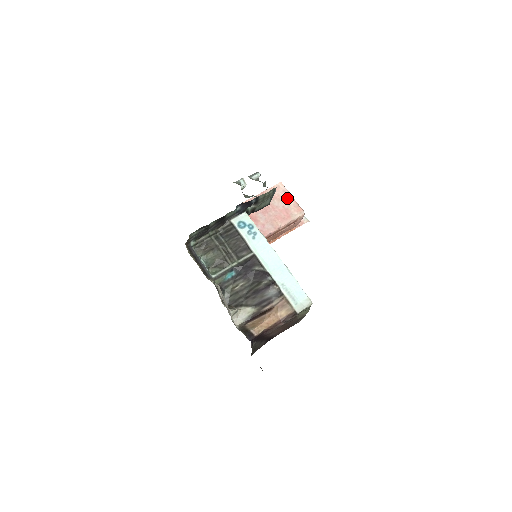
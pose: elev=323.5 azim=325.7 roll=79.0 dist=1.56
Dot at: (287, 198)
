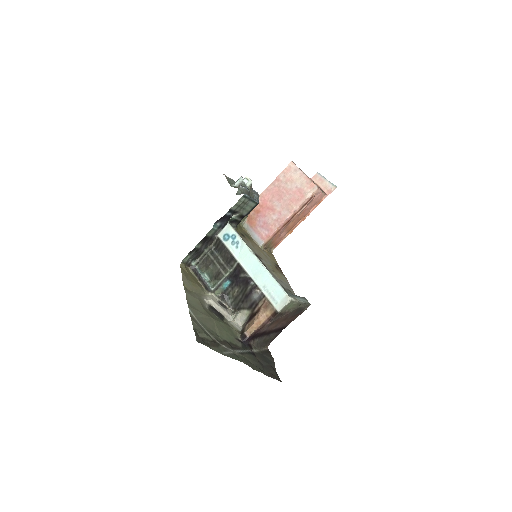
Dot at: (299, 177)
